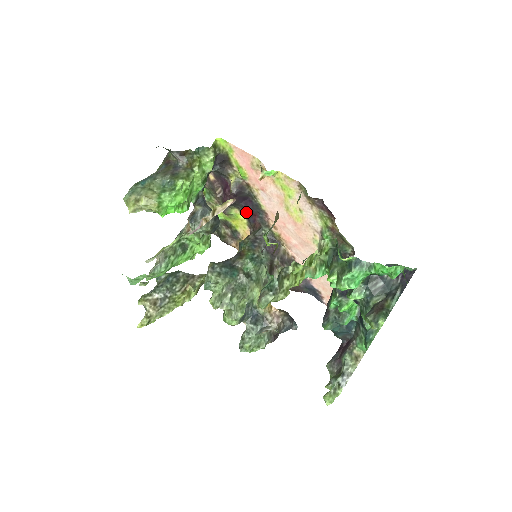
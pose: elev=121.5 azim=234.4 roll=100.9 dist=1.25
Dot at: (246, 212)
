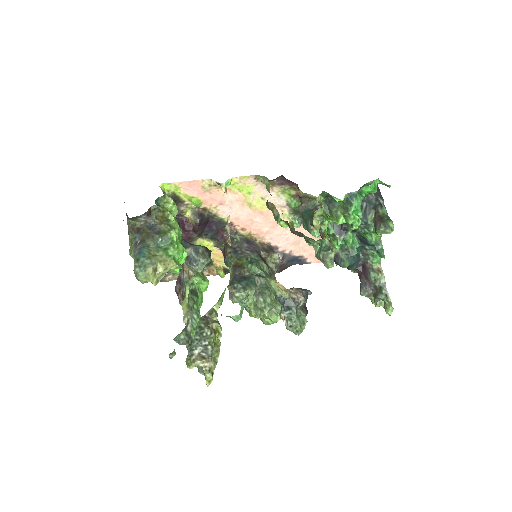
Dot at: (211, 234)
